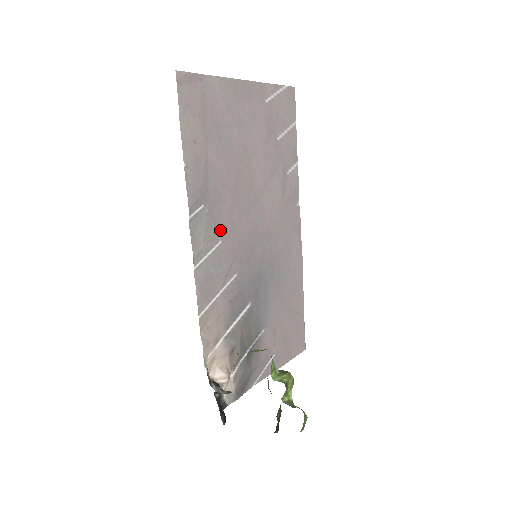
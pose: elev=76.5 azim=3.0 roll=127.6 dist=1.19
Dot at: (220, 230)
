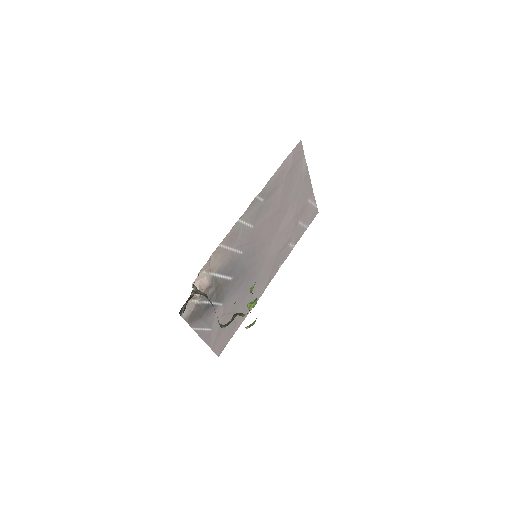
Dot at: (257, 221)
